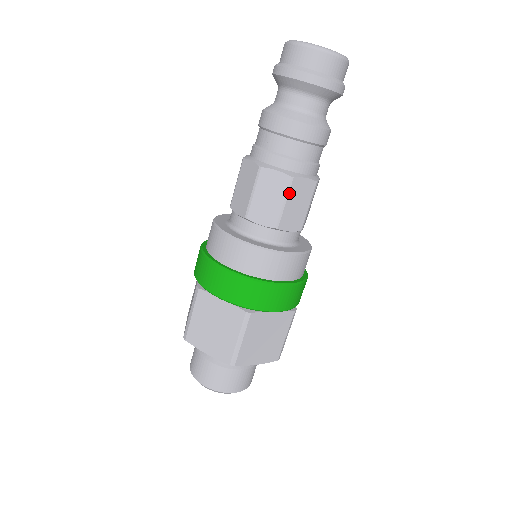
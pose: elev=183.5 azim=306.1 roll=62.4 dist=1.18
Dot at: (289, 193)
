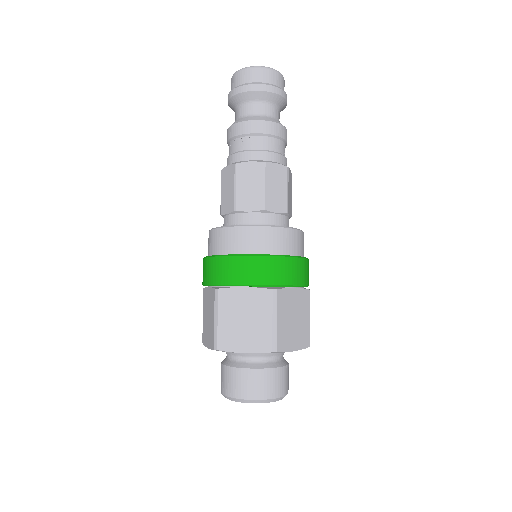
Dot at: (237, 177)
